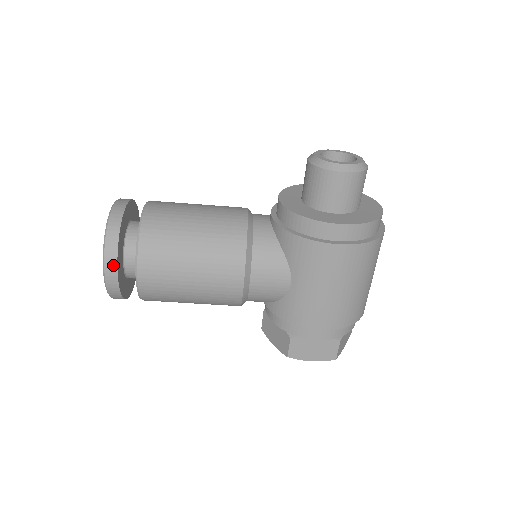
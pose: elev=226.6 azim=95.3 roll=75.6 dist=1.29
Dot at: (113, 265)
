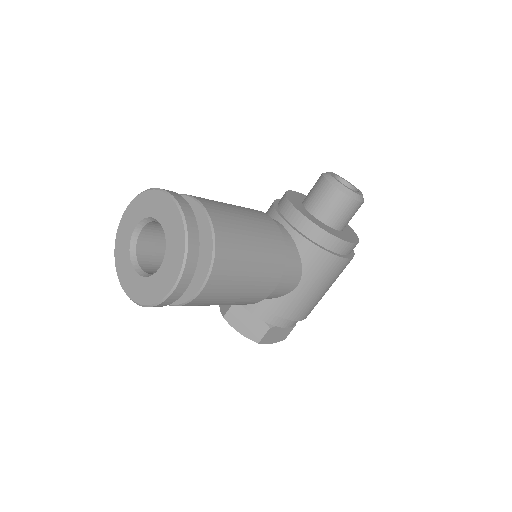
Dot at: (189, 277)
